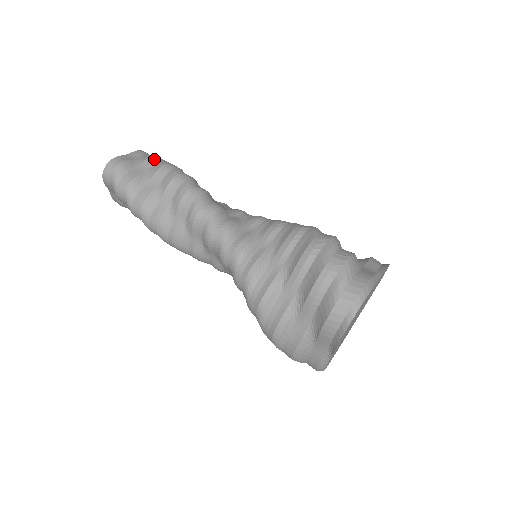
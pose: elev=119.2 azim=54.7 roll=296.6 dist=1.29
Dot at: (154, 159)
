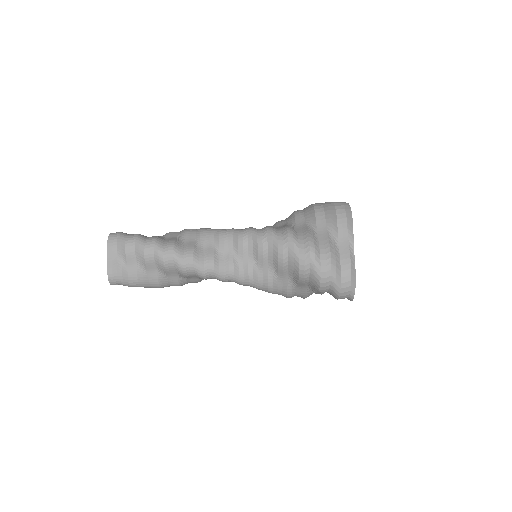
Dot at: (130, 249)
